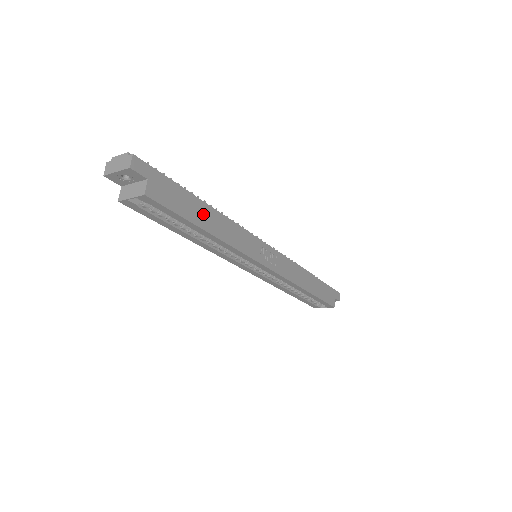
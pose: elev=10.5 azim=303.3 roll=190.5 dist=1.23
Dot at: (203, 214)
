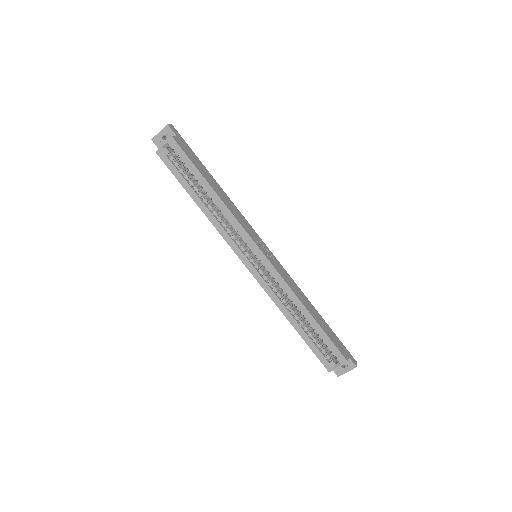
Dot at: (211, 180)
